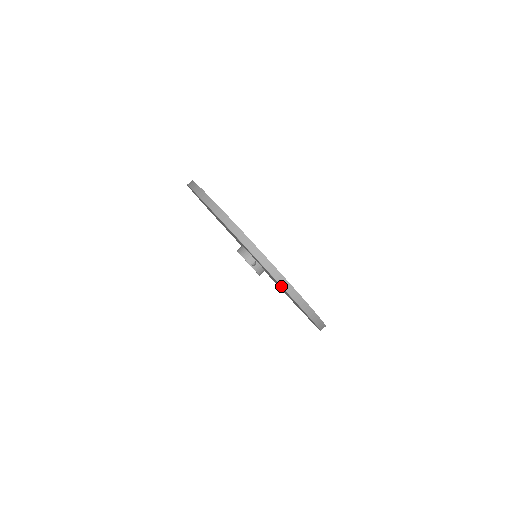
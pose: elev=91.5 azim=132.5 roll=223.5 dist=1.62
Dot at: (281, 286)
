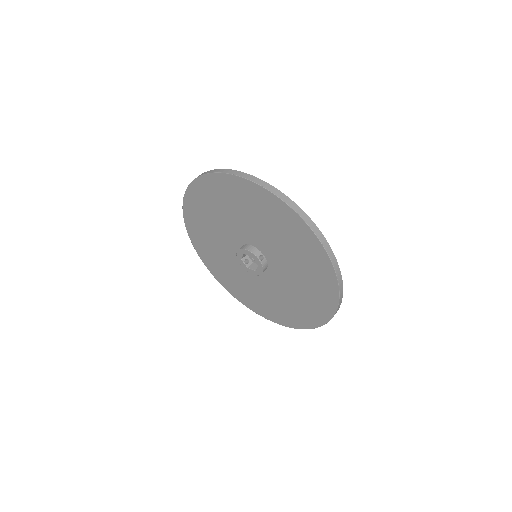
Dot at: (326, 251)
